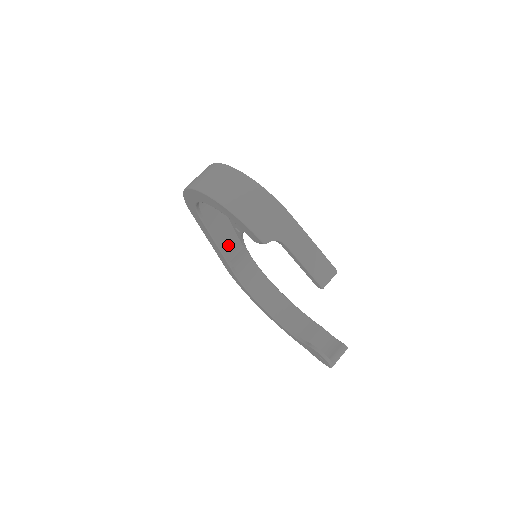
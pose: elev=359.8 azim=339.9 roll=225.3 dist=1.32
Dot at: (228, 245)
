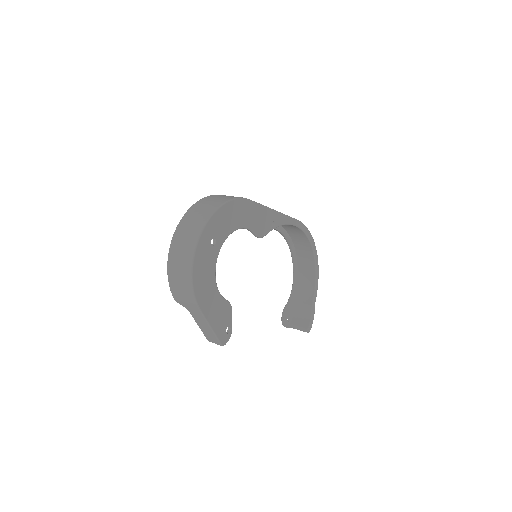
Dot at: occluded
